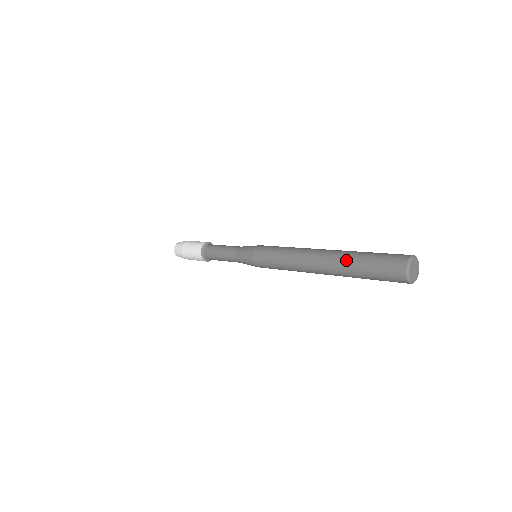
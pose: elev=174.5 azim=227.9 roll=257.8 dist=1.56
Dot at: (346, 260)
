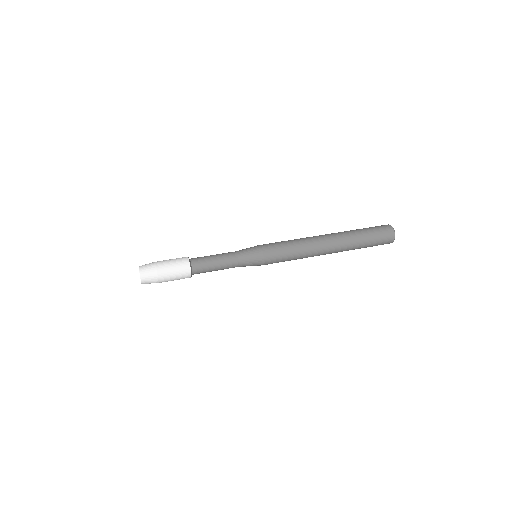
Dot at: (353, 238)
